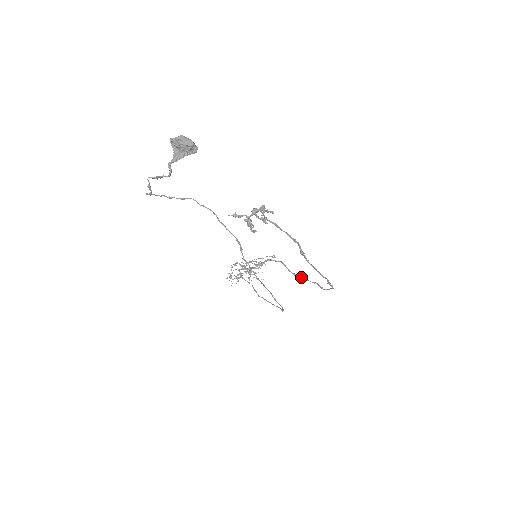
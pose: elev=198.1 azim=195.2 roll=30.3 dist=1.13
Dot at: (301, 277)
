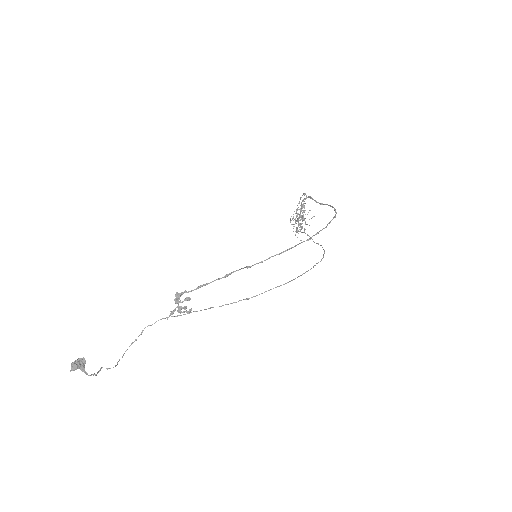
Dot at: occluded
